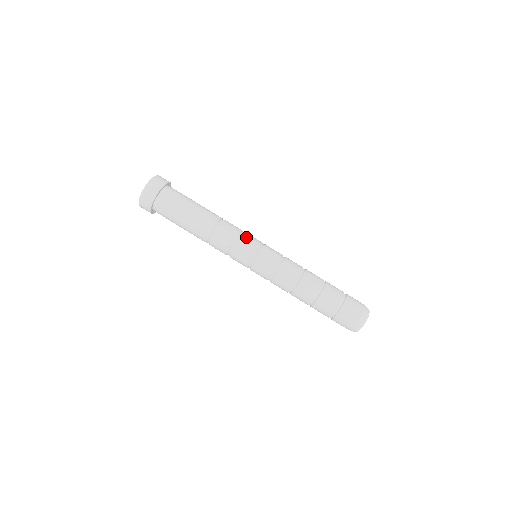
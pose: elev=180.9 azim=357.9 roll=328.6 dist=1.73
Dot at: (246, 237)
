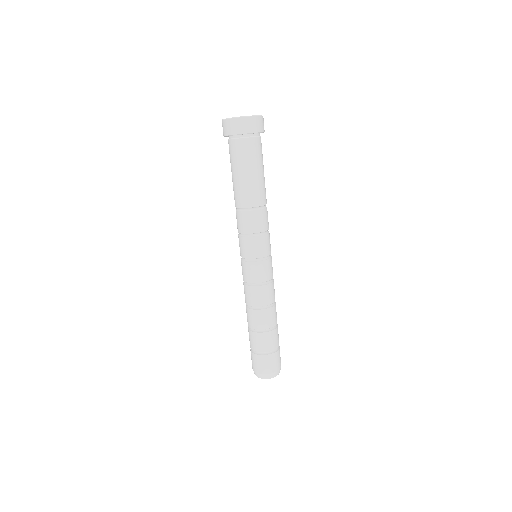
Dot at: (255, 241)
